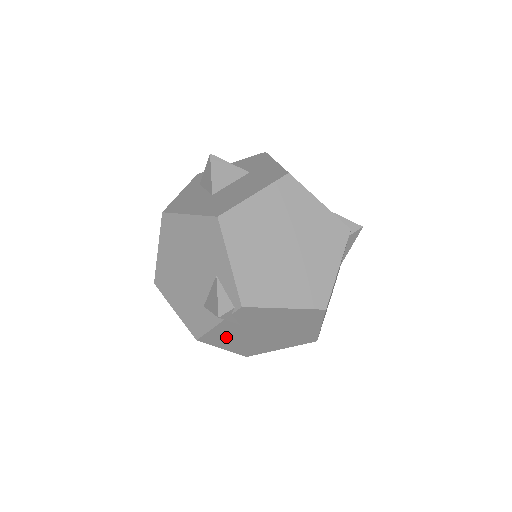
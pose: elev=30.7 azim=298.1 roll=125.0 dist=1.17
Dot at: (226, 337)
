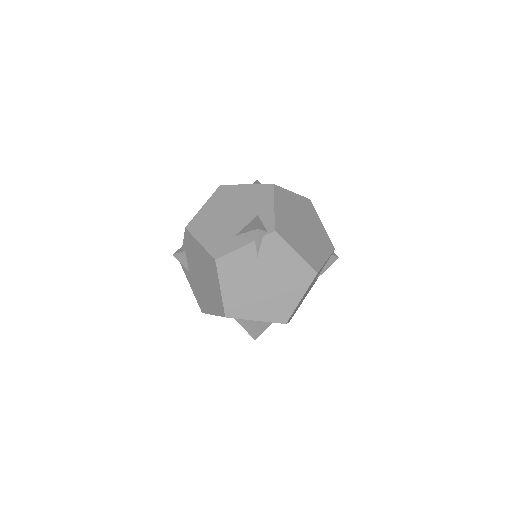
Dot at: (236, 270)
